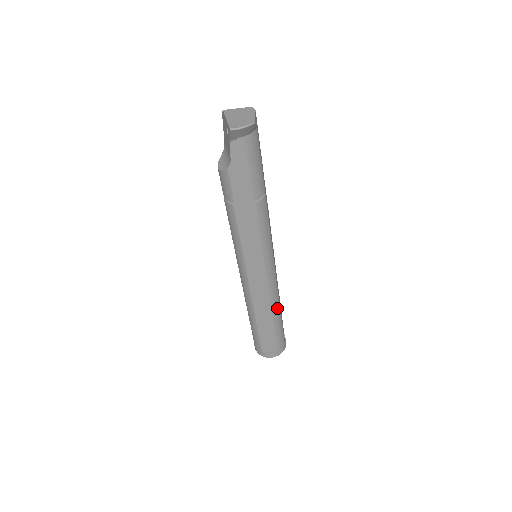
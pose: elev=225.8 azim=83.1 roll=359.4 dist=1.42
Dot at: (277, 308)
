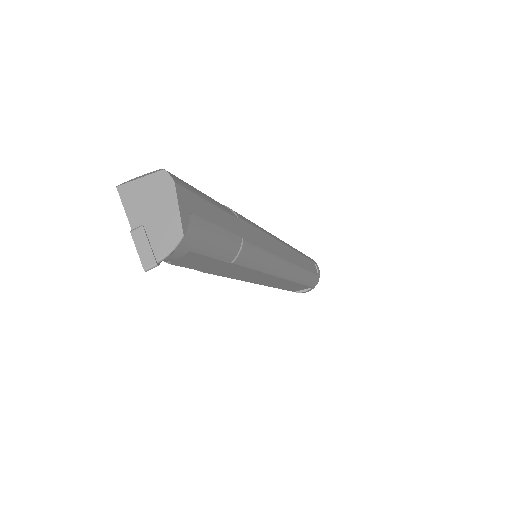
Dot at: (300, 274)
